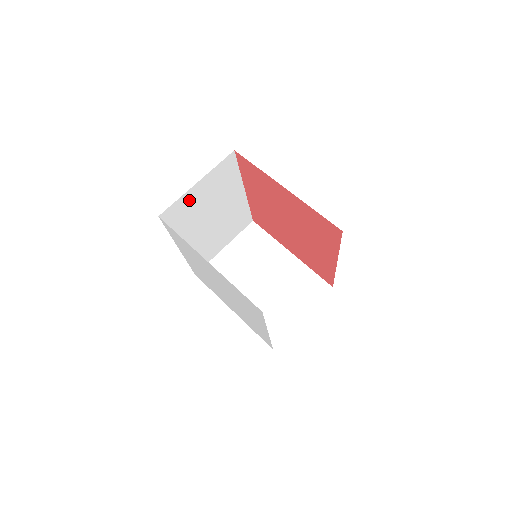
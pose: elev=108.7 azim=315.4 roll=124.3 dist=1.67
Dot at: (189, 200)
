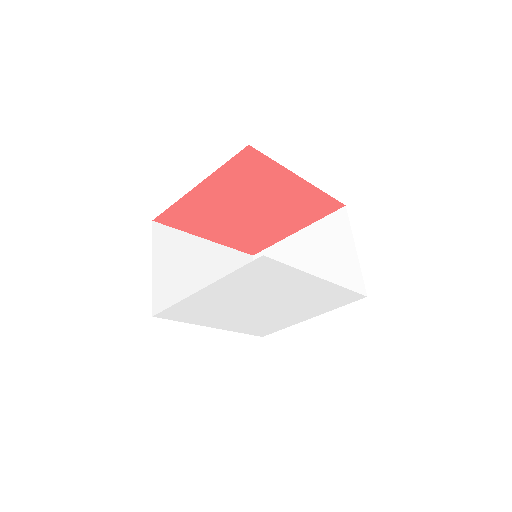
Dot at: (164, 284)
